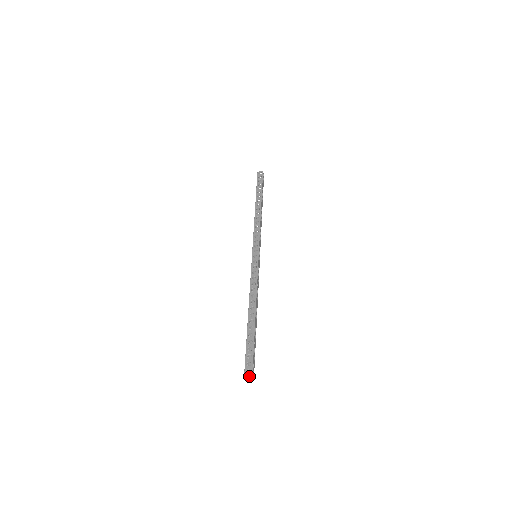
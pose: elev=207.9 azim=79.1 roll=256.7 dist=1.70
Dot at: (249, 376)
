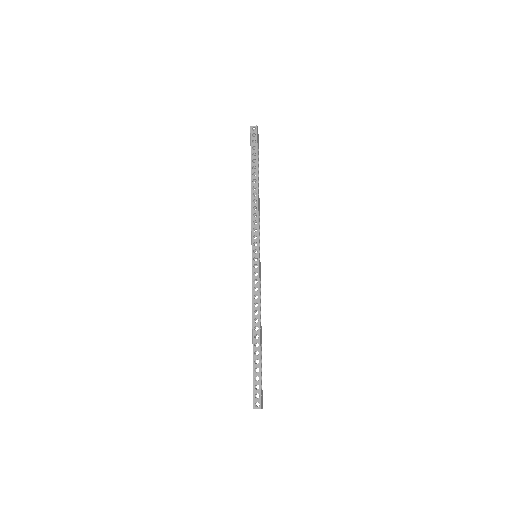
Dot at: occluded
